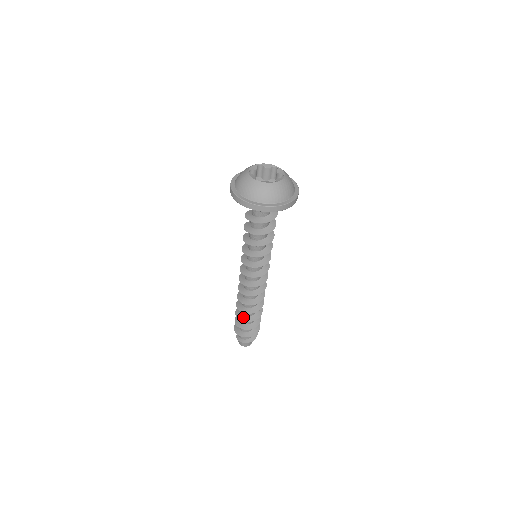
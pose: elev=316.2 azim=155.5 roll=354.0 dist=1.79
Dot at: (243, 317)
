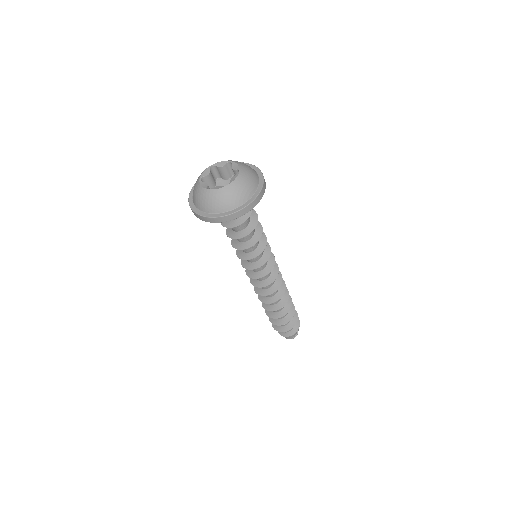
Dot at: occluded
